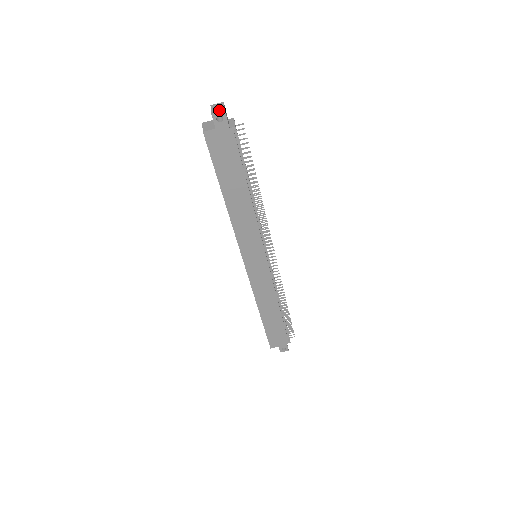
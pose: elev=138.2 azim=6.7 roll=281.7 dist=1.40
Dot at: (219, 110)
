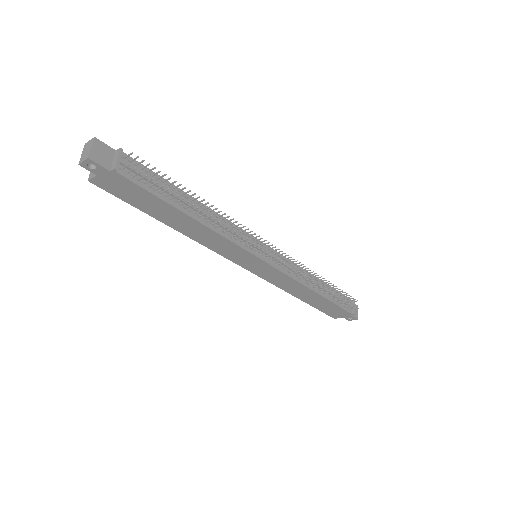
Dot at: (84, 157)
